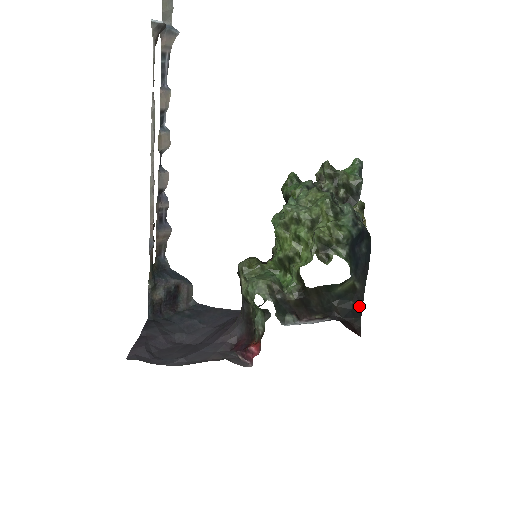
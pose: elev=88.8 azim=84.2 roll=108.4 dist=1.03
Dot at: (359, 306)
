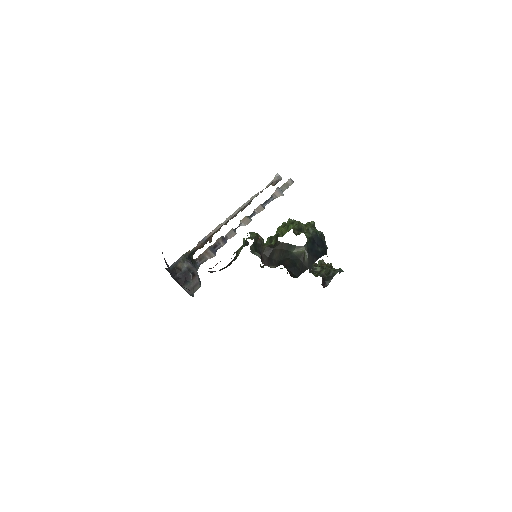
Dot at: (300, 270)
